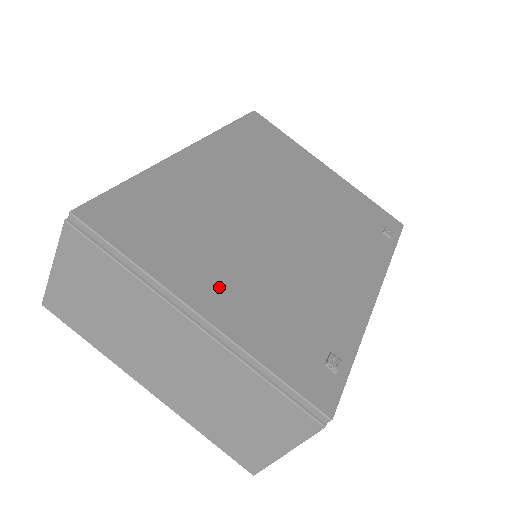
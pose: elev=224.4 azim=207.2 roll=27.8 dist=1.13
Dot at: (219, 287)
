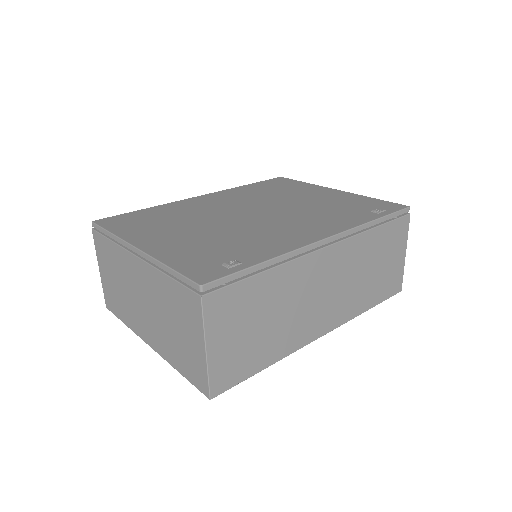
Dot at: (164, 239)
